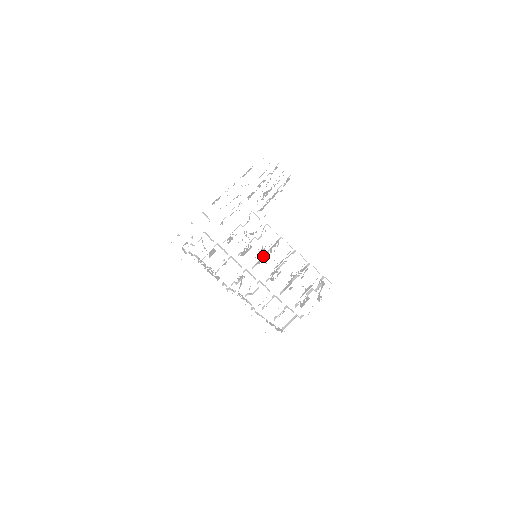
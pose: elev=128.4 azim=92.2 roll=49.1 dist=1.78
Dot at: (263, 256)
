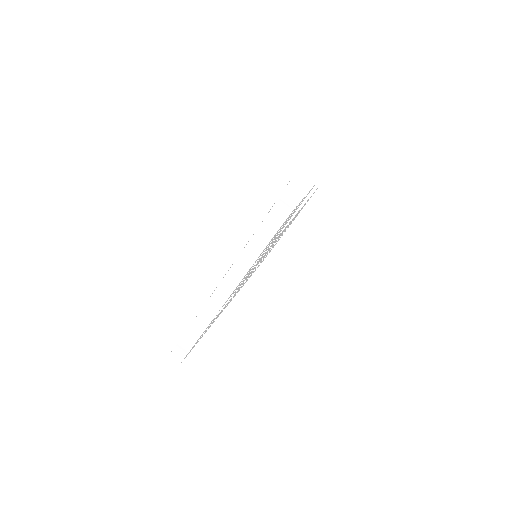
Dot at: occluded
